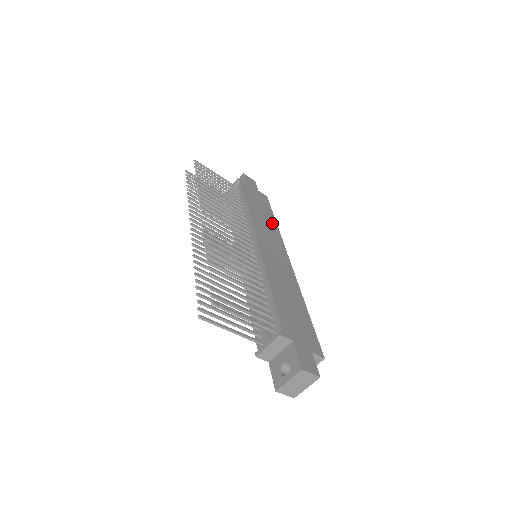
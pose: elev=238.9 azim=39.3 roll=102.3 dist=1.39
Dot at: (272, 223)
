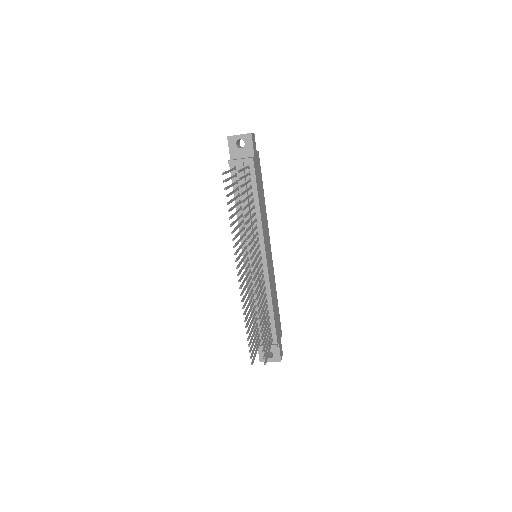
Dot at: (264, 205)
